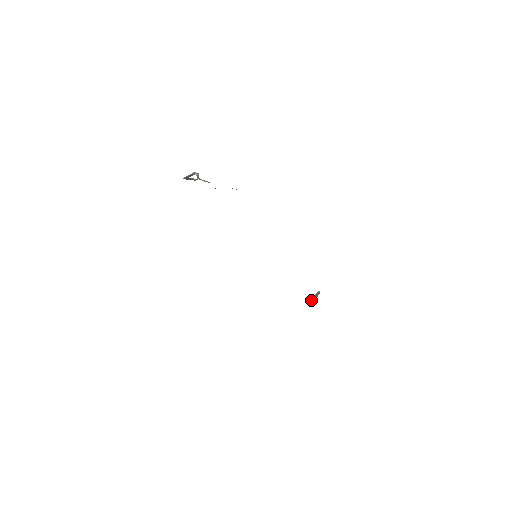
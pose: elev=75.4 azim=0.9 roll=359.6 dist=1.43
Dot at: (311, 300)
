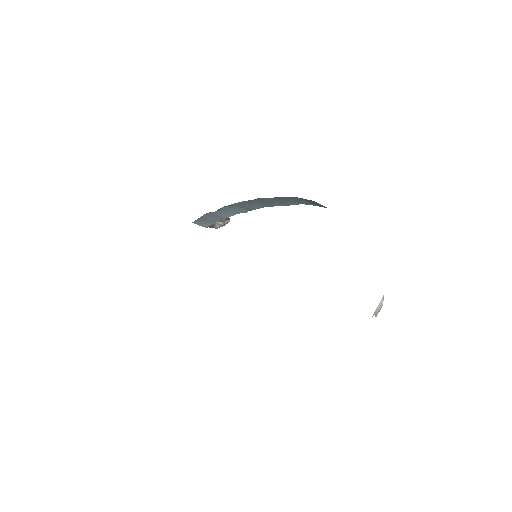
Dot at: (376, 312)
